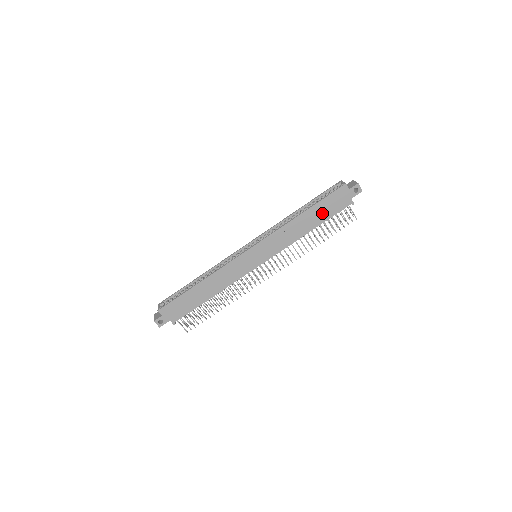
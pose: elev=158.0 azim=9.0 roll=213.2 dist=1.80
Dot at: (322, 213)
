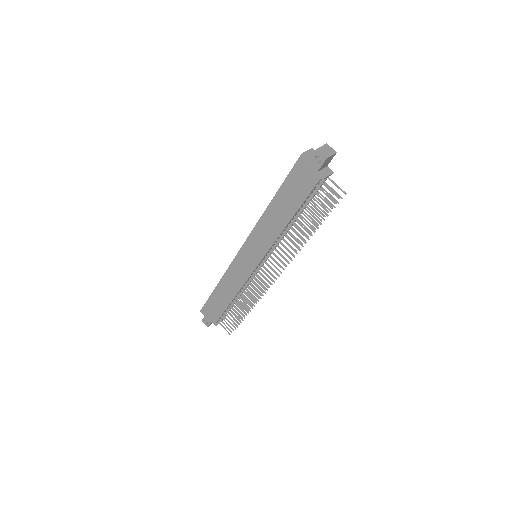
Dot at: (291, 198)
